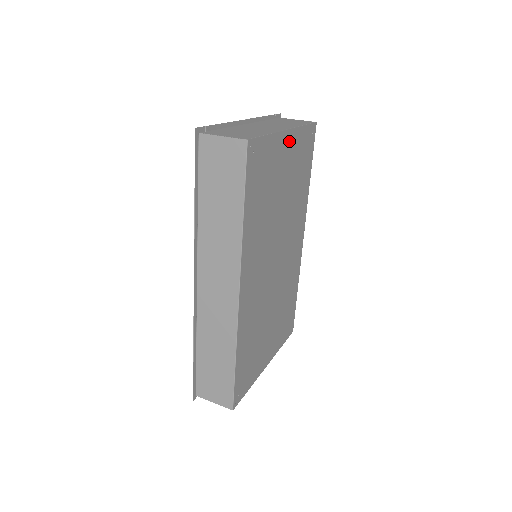
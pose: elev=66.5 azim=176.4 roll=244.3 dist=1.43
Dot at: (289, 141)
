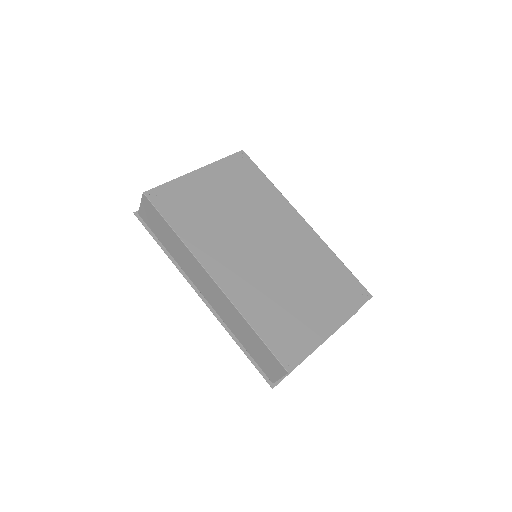
Dot at: (206, 174)
